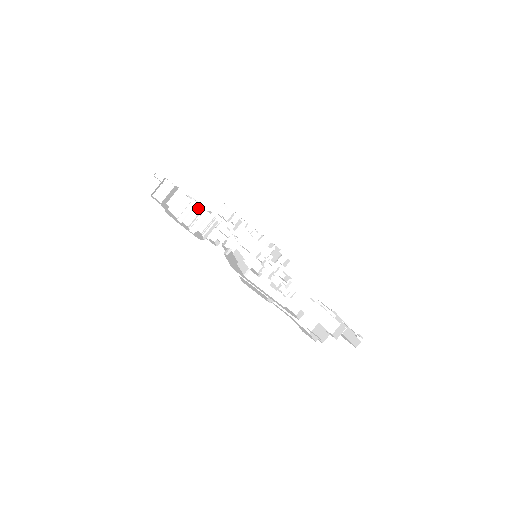
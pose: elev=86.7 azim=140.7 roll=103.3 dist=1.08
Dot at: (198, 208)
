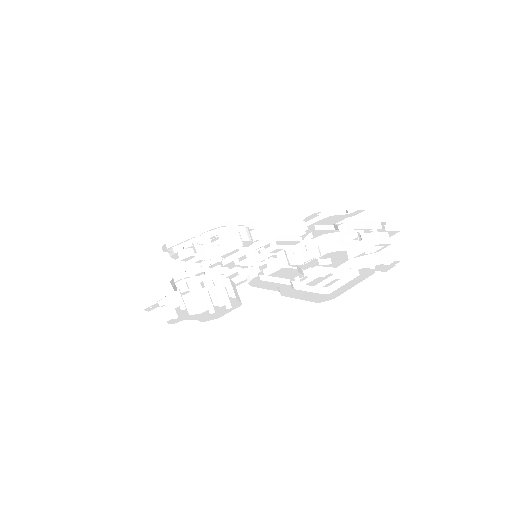
Dot at: (206, 289)
